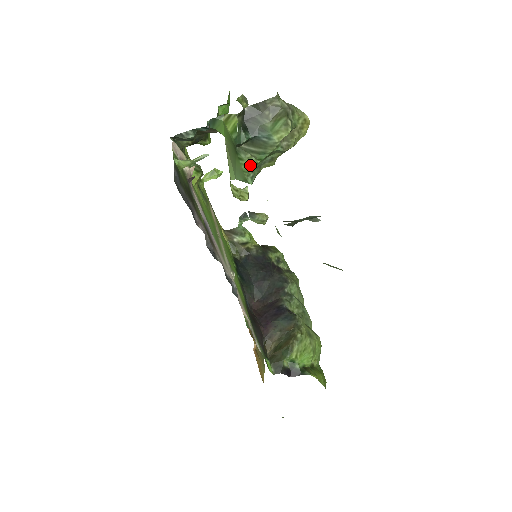
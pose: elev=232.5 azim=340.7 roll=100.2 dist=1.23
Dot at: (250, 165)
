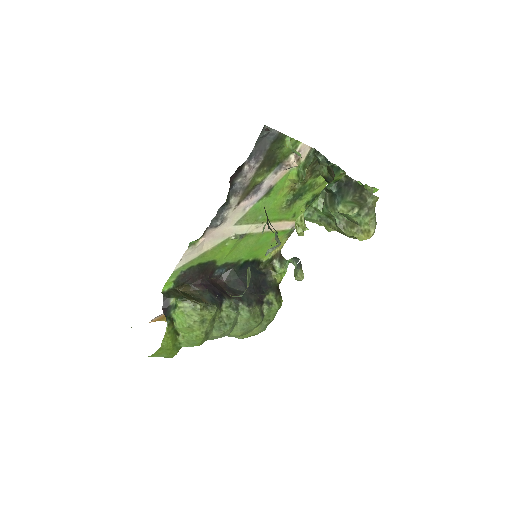
Dot at: (316, 205)
